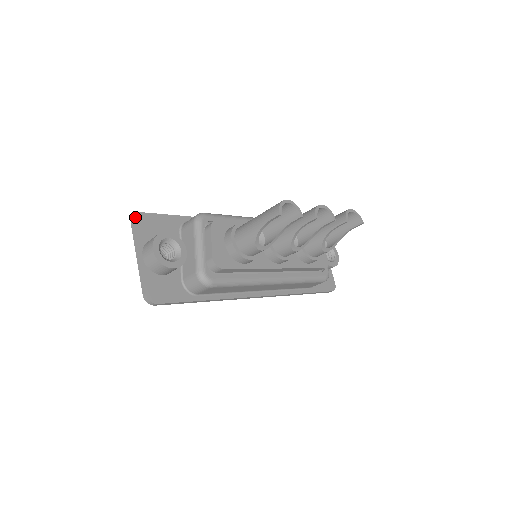
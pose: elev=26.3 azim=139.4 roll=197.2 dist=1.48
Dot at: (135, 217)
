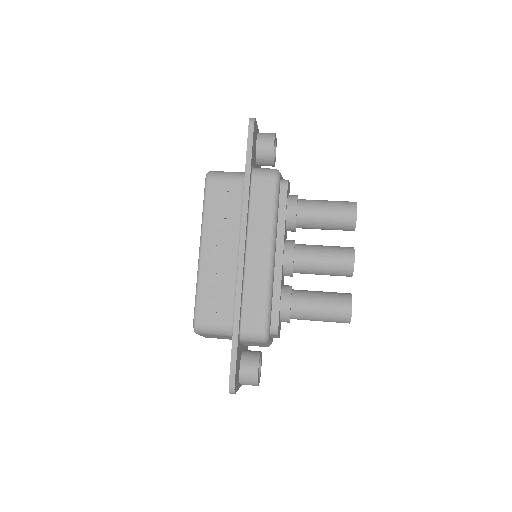
Dot at: (235, 392)
